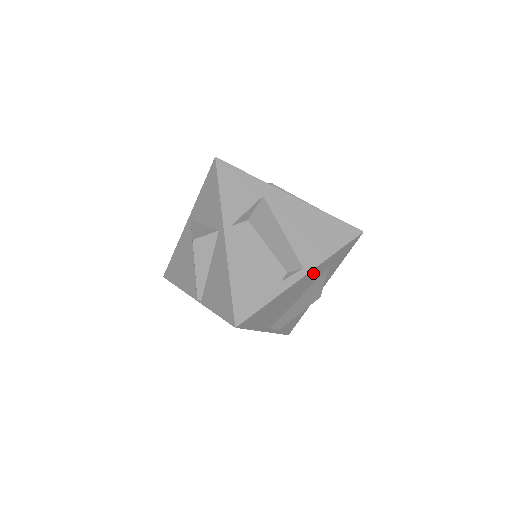
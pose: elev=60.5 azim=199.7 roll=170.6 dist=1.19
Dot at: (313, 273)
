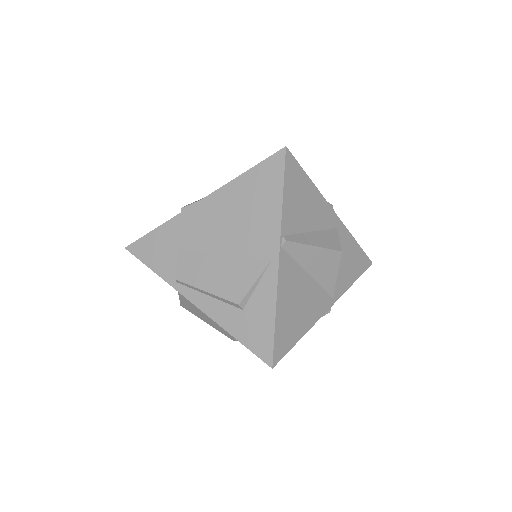
Dot at: occluded
